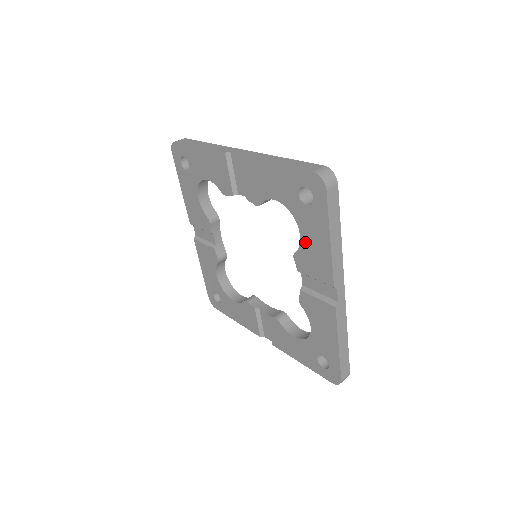
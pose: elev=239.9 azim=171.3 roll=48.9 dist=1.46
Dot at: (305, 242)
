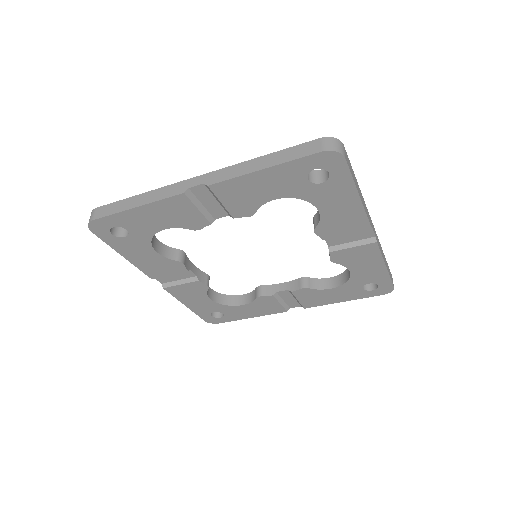
Dot at: (327, 213)
